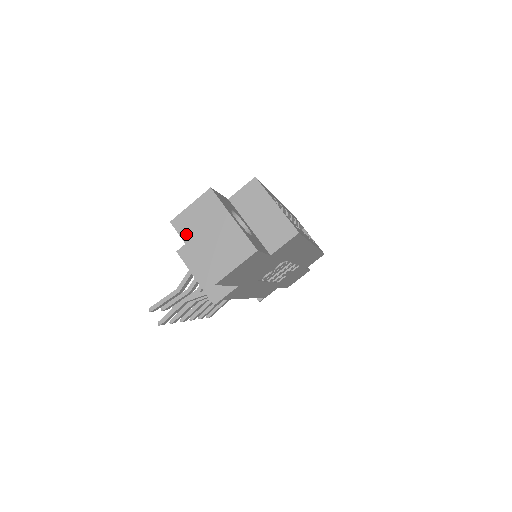
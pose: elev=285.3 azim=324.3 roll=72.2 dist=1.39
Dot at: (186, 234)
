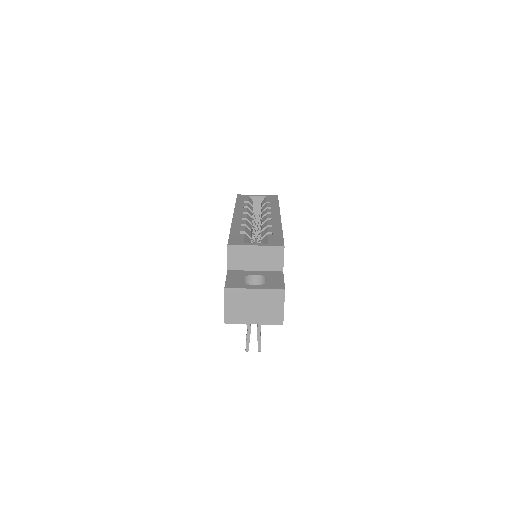
Dot at: (240, 320)
